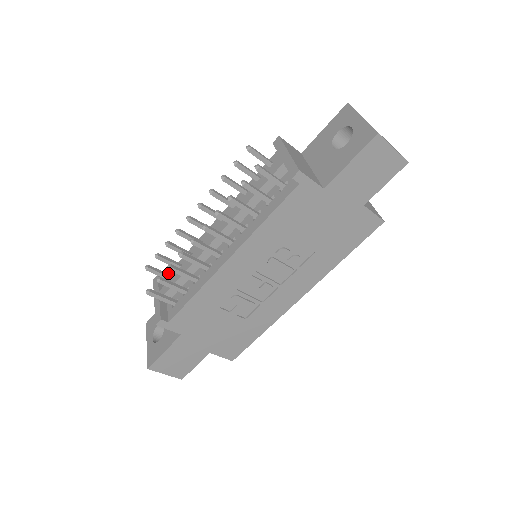
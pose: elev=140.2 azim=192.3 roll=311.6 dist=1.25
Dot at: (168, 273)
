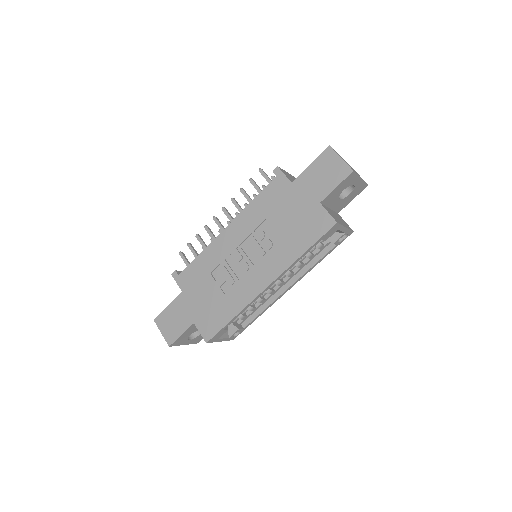
Dot at: occluded
